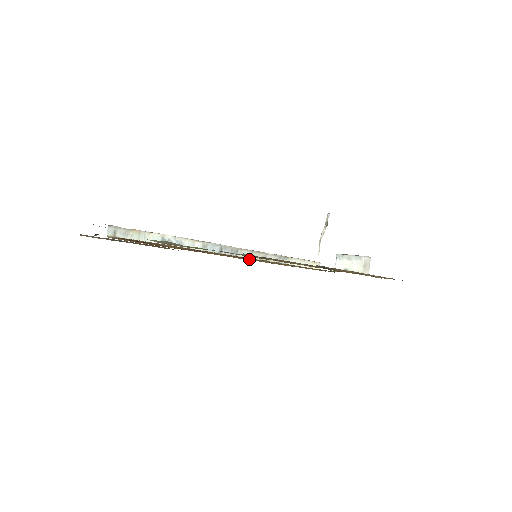
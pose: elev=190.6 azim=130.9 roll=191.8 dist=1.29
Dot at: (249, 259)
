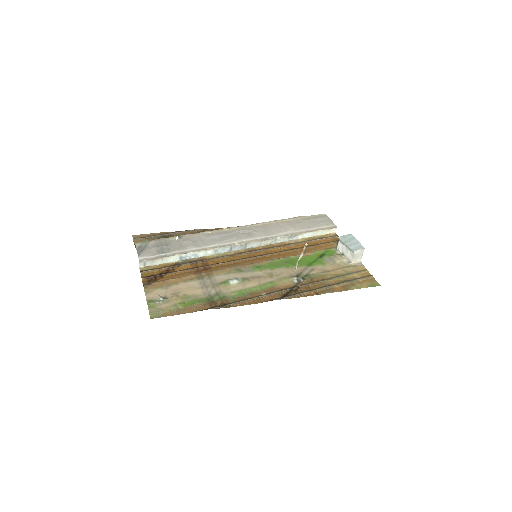
Dot at: (255, 252)
